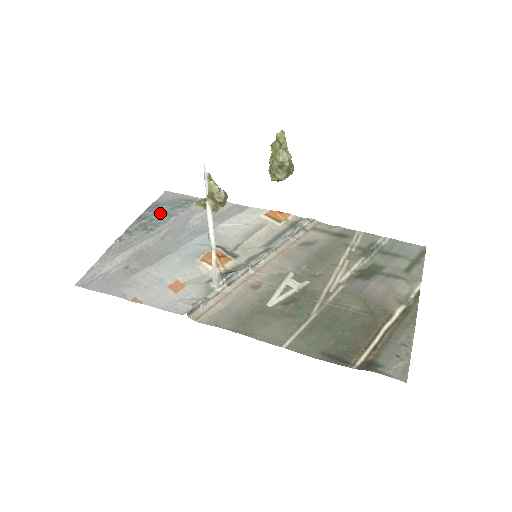
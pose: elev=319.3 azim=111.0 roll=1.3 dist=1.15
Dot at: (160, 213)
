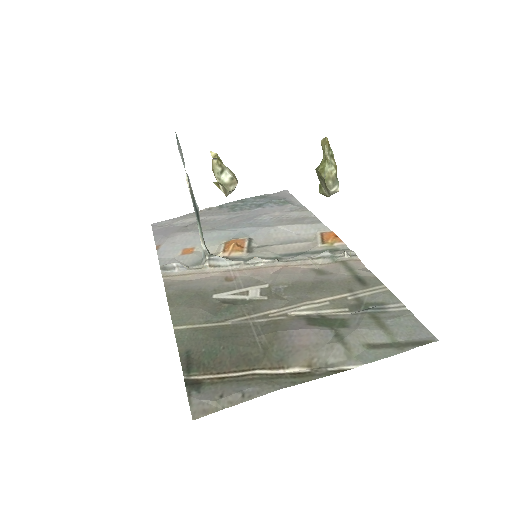
Dot at: (257, 202)
